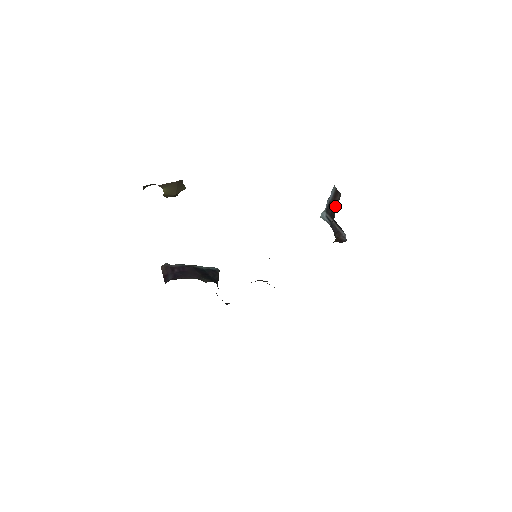
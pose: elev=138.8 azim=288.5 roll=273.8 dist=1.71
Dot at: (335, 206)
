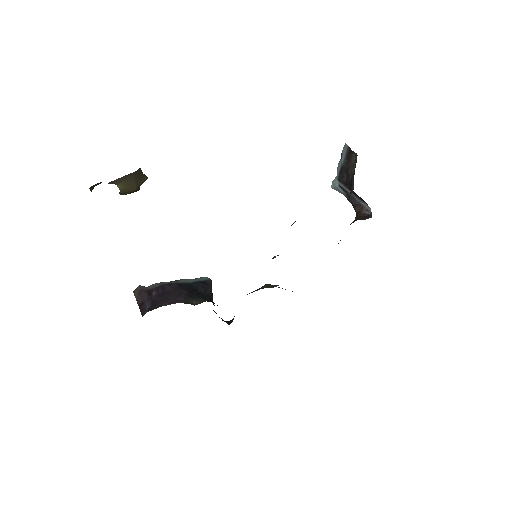
Dot at: (351, 172)
